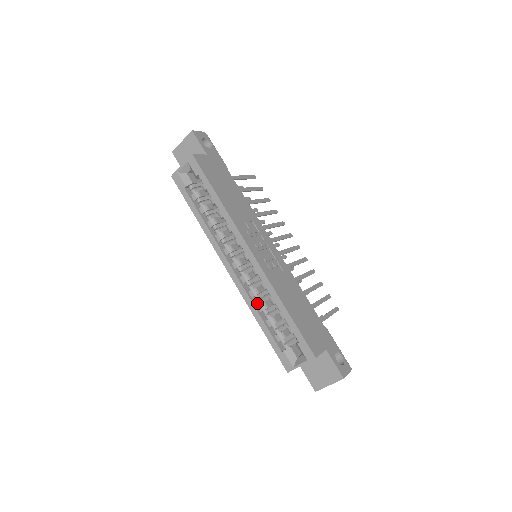
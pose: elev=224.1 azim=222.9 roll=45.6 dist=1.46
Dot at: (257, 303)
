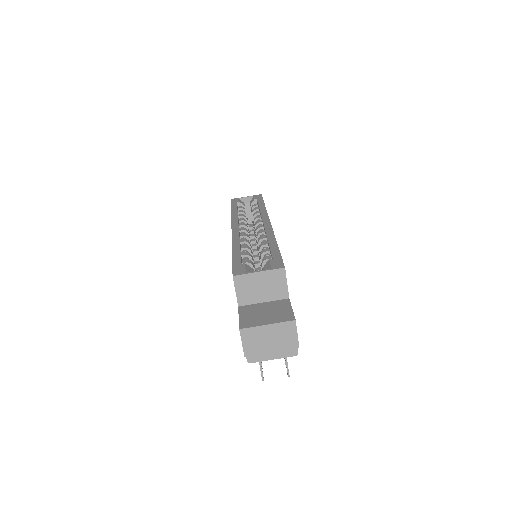
Dot at: occluded
